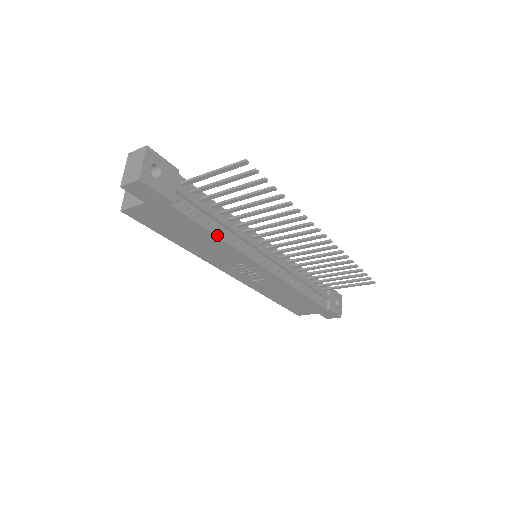
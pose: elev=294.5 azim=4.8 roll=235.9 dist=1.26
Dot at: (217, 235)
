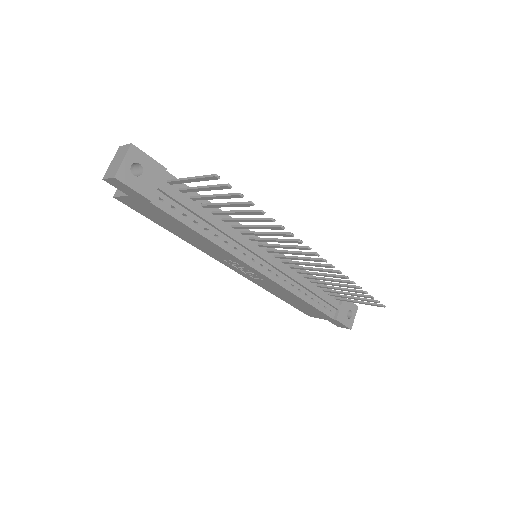
Dot at: (203, 235)
